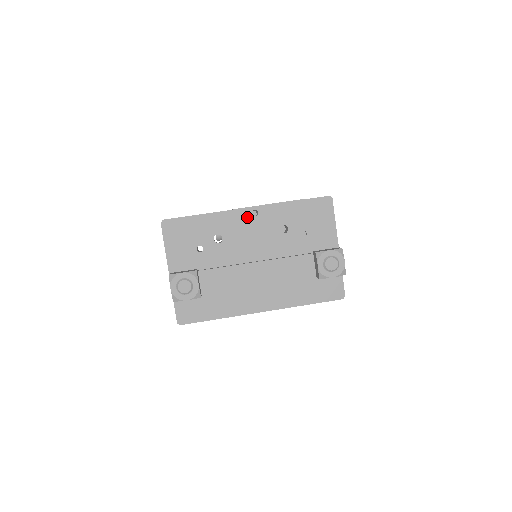
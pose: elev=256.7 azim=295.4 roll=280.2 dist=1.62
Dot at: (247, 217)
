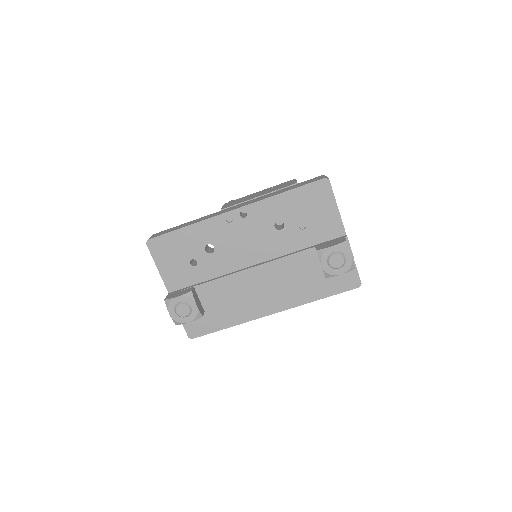
Dot at: (236, 220)
